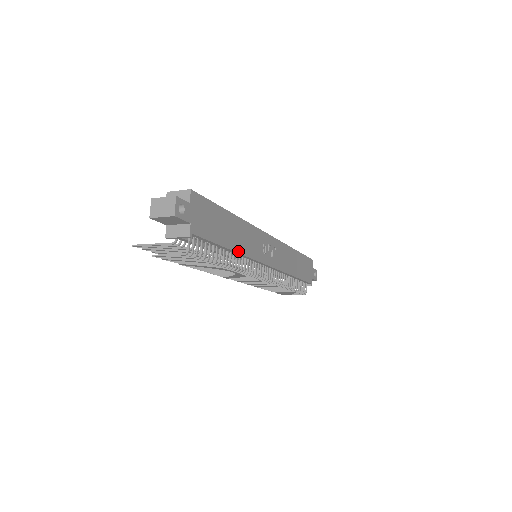
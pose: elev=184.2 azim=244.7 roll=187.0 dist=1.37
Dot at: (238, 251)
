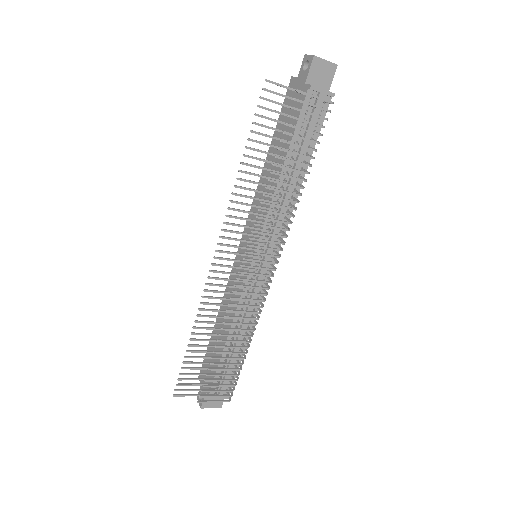
Dot at: (299, 189)
